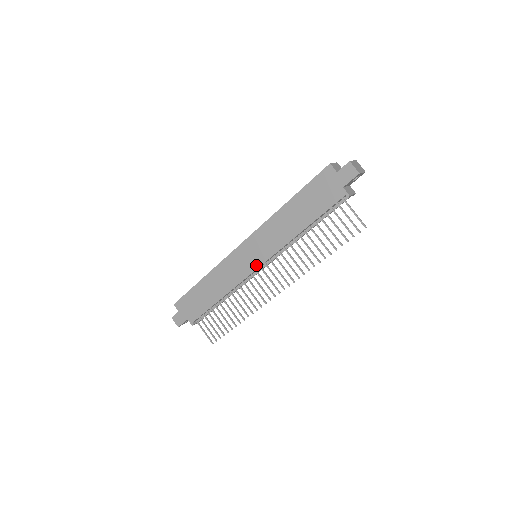
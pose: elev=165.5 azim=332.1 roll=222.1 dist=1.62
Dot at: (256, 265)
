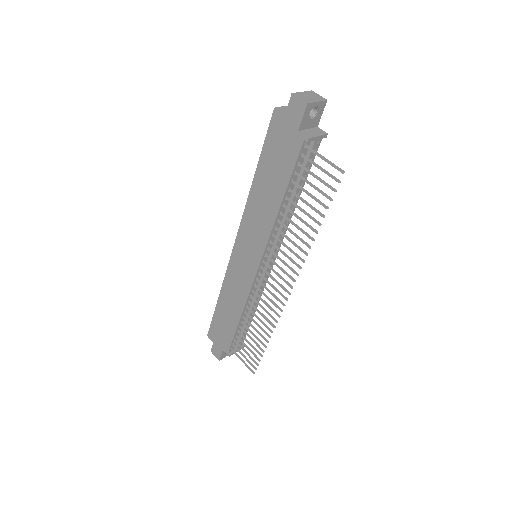
Dot at: (255, 267)
